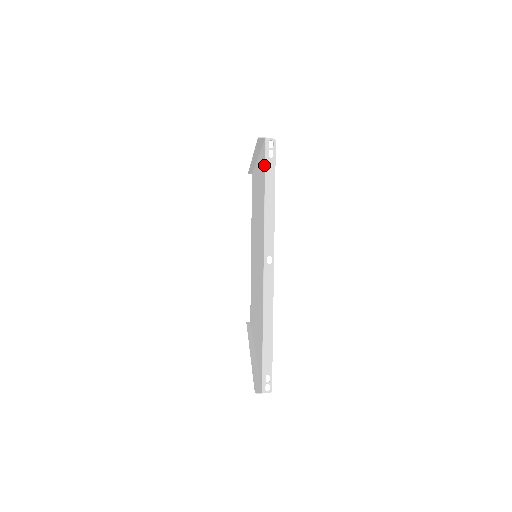
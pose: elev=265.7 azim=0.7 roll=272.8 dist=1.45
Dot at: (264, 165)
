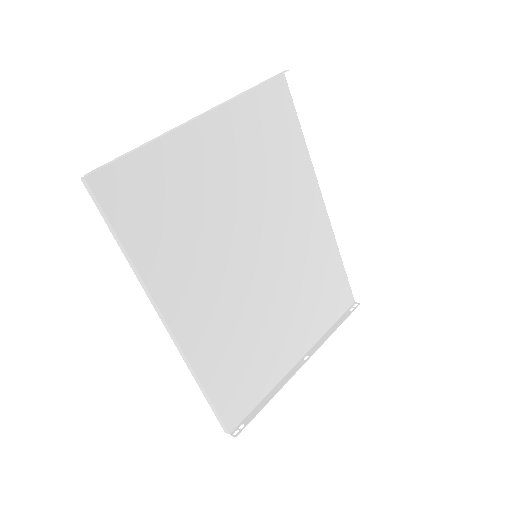
Dot at: (270, 85)
